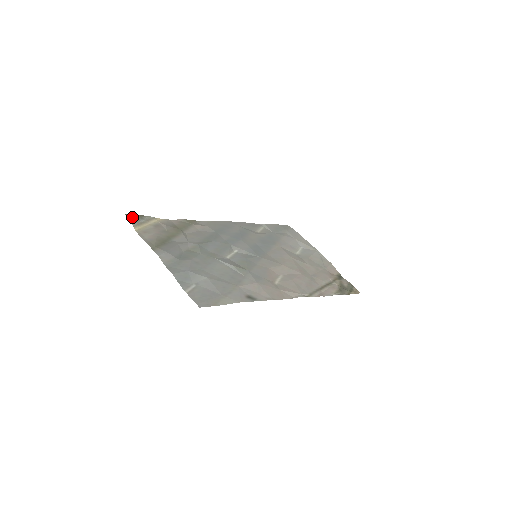
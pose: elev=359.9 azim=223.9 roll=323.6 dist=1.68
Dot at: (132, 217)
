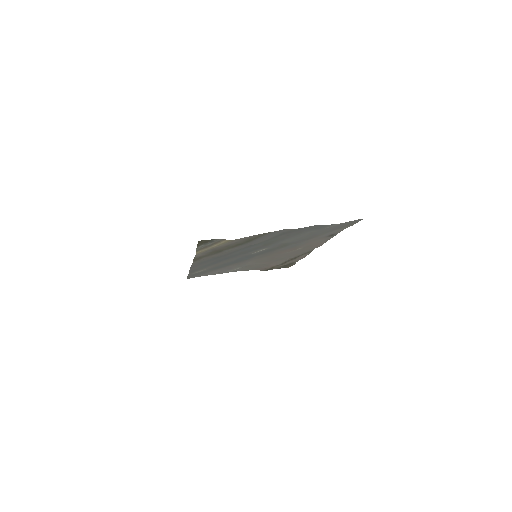
Dot at: (204, 242)
